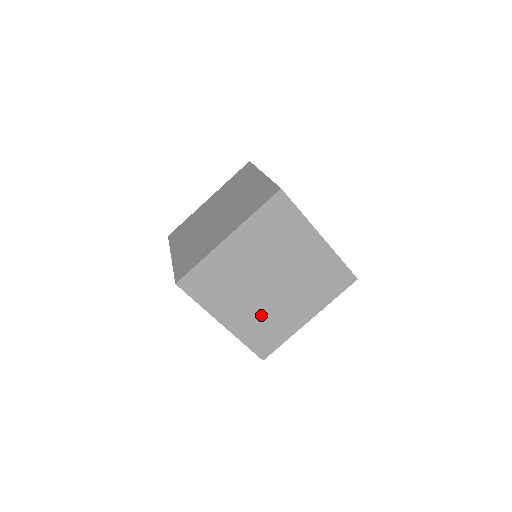
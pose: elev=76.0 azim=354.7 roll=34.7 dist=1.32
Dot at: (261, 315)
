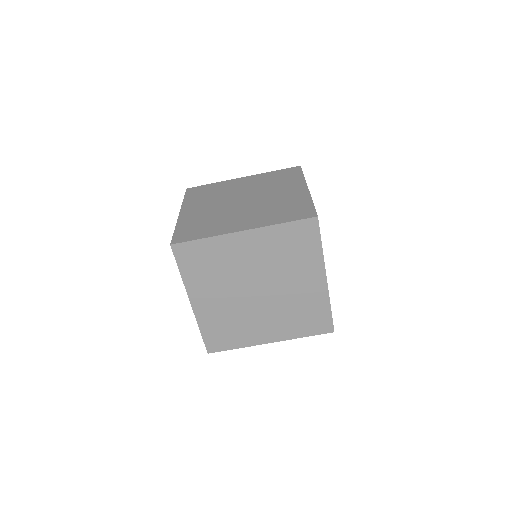
Dot at: (286, 313)
